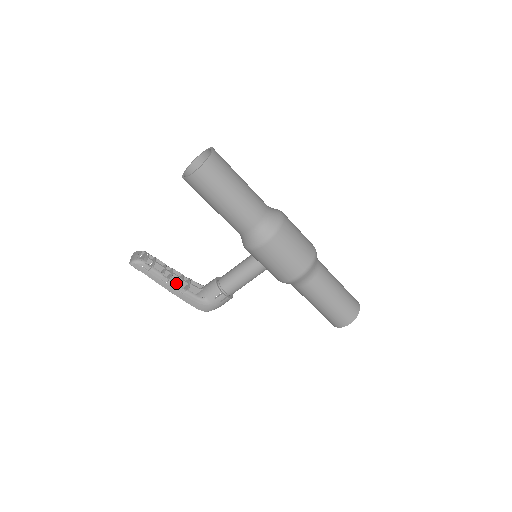
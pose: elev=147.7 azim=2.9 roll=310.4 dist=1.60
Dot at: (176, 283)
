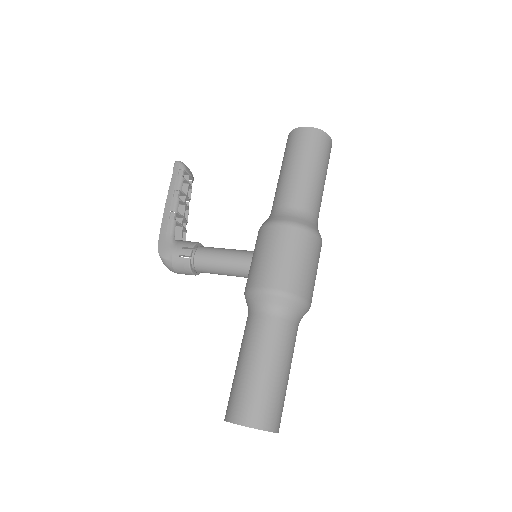
Dot at: (178, 206)
